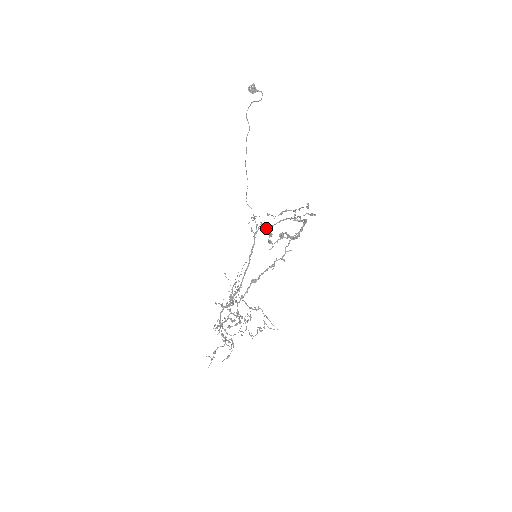
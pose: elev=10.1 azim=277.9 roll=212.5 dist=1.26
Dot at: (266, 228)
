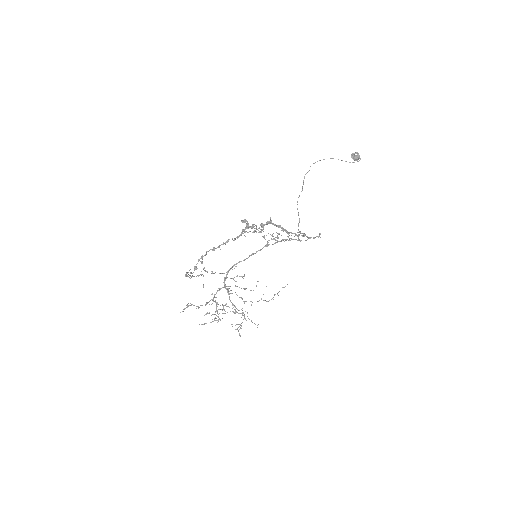
Dot at: (278, 241)
